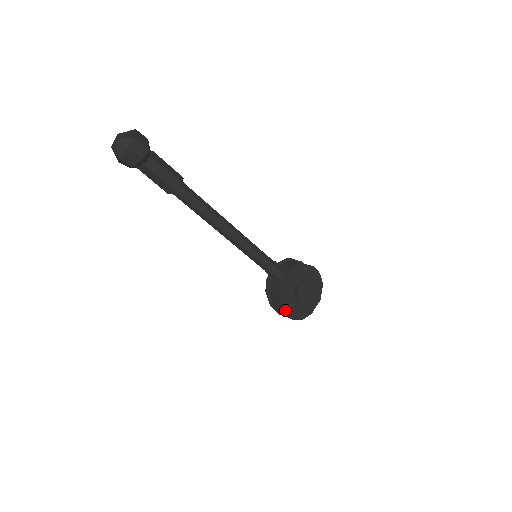
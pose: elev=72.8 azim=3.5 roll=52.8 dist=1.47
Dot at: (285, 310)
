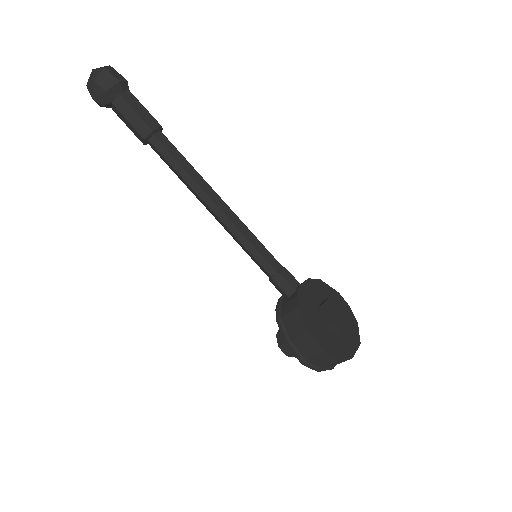
Dot at: (309, 331)
